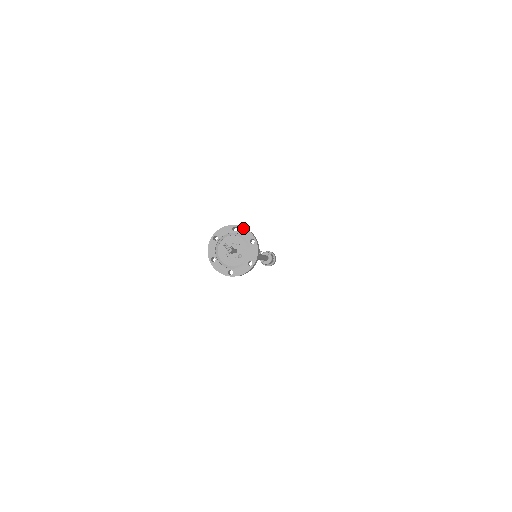
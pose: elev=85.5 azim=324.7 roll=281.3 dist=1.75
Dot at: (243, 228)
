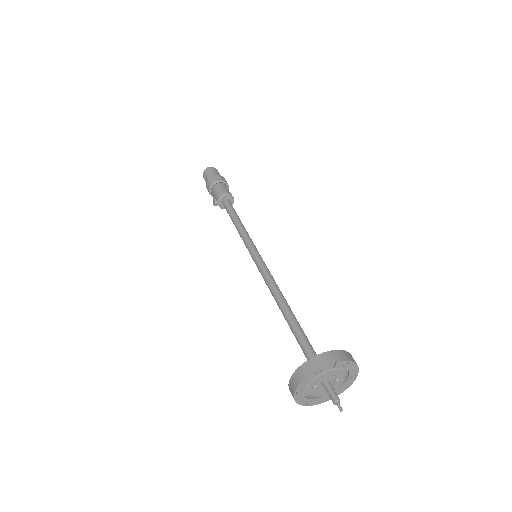
Dot at: (328, 365)
